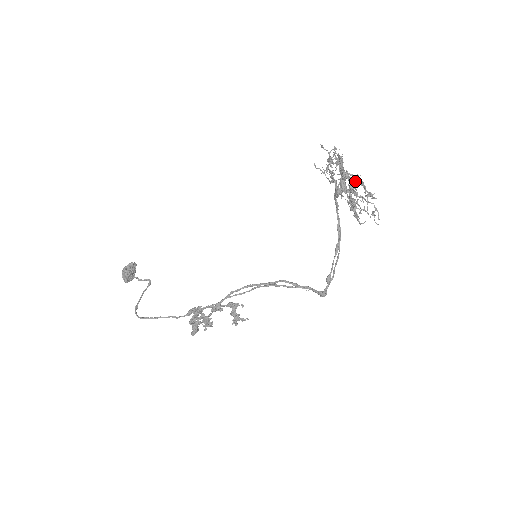
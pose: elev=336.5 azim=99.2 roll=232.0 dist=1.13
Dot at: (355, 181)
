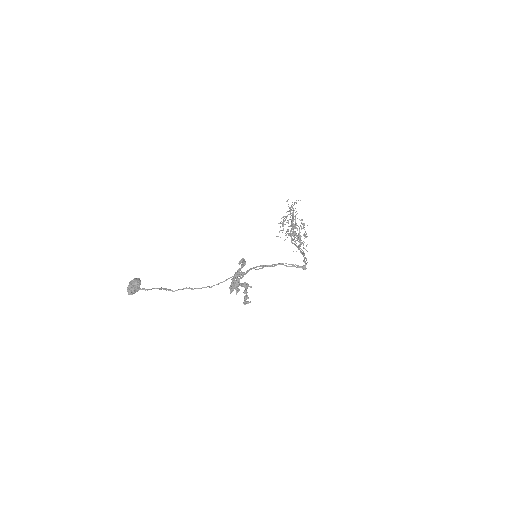
Dot at: occluded
